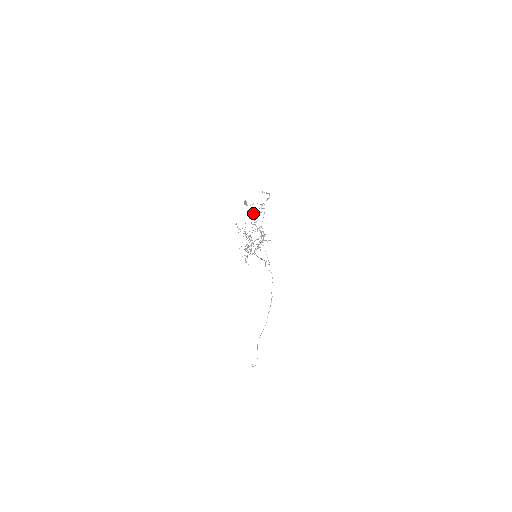
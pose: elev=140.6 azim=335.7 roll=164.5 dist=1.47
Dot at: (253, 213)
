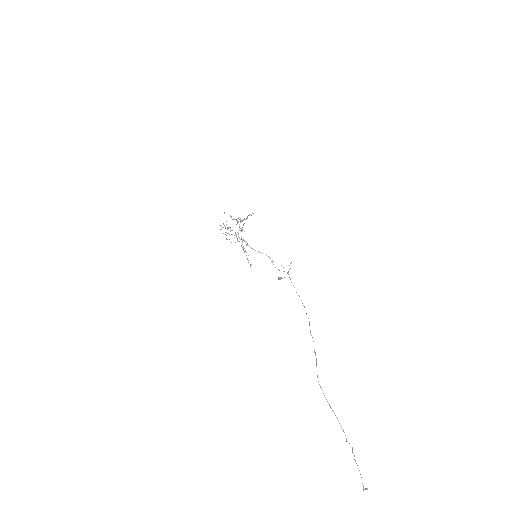
Dot at: occluded
